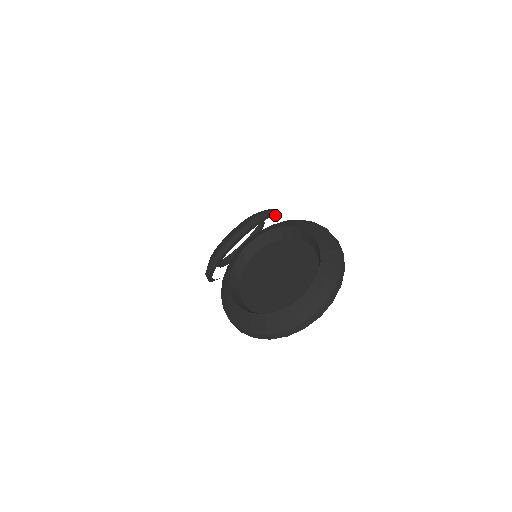
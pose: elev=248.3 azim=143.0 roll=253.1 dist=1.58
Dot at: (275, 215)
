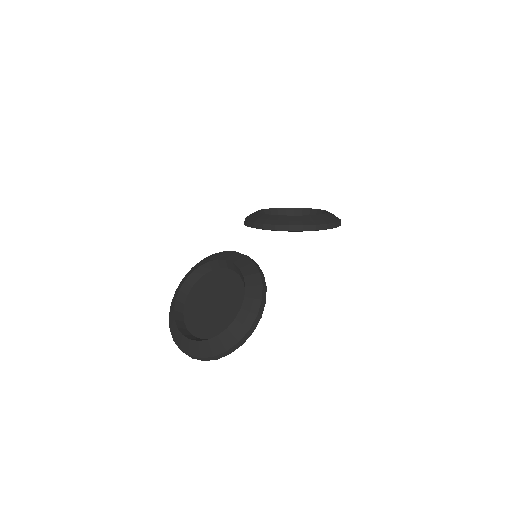
Dot at: occluded
